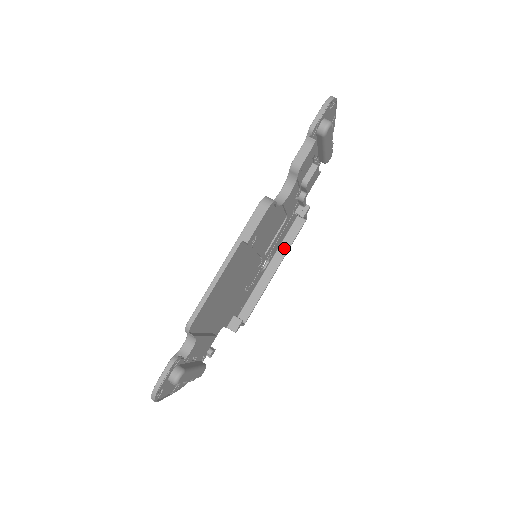
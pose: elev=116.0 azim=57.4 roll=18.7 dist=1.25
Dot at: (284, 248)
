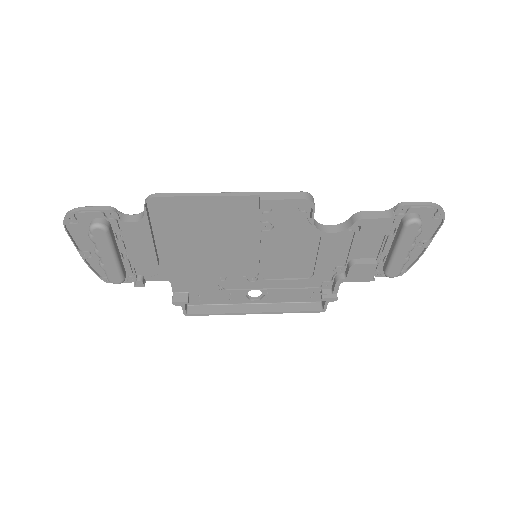
Dot at: (283, 307)
